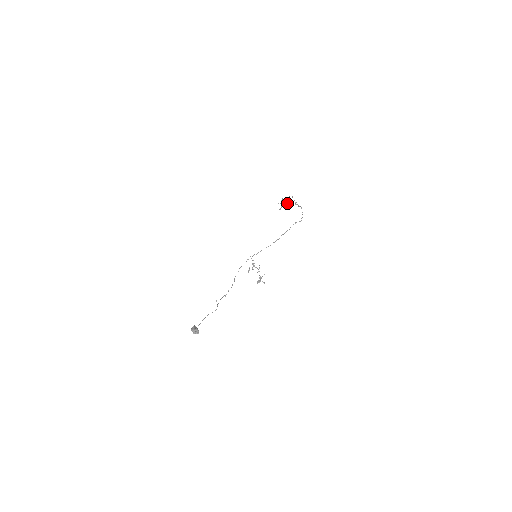
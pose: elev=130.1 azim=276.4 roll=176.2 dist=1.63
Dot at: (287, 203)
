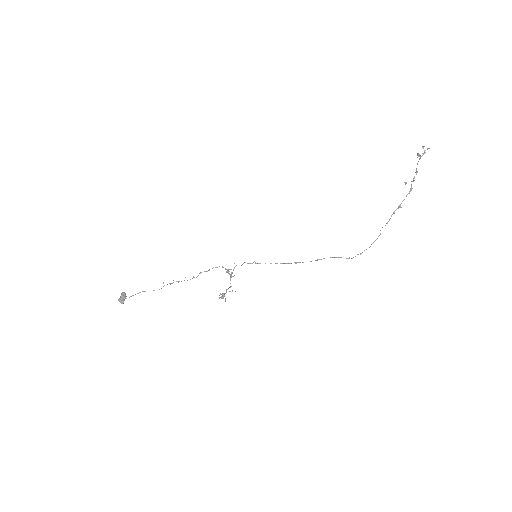
Dot at: (405, 183)
